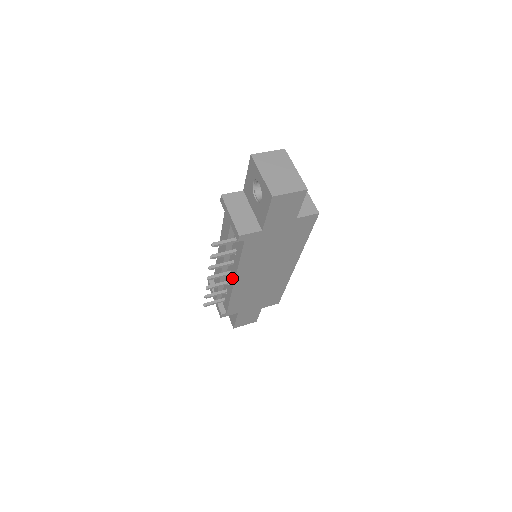
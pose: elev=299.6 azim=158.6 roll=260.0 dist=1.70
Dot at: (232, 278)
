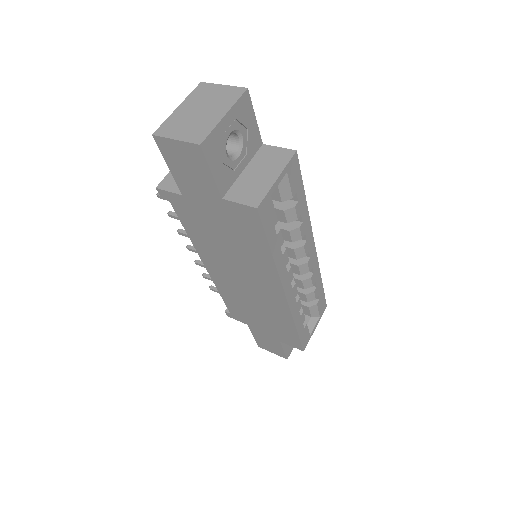
Dot at: occluded
